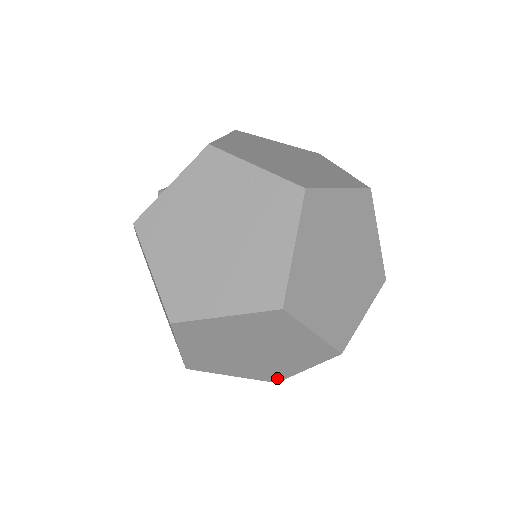
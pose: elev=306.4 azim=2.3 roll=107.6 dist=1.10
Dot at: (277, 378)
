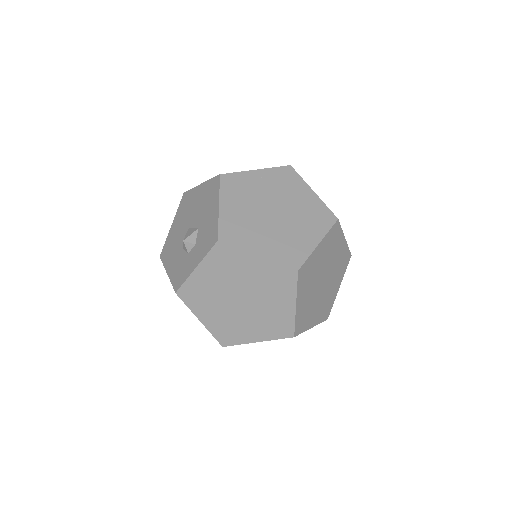
Dot at: (328, 312)
